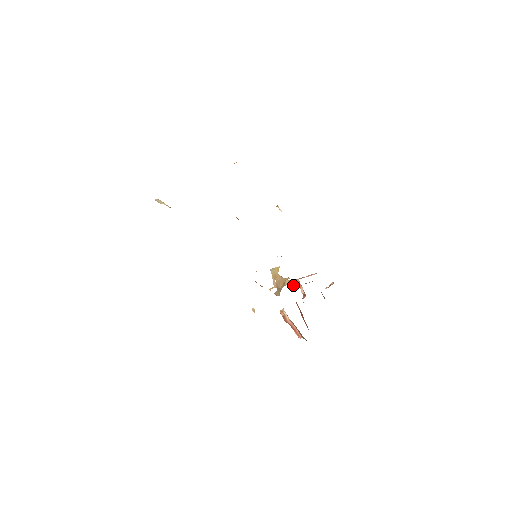
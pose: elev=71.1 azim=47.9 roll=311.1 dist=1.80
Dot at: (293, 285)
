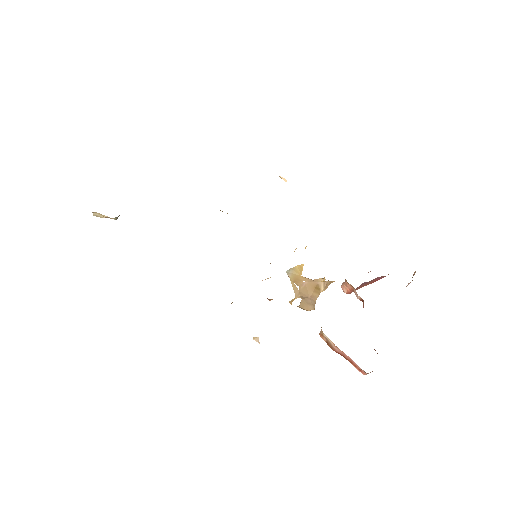
Dot at: (344, 290)
